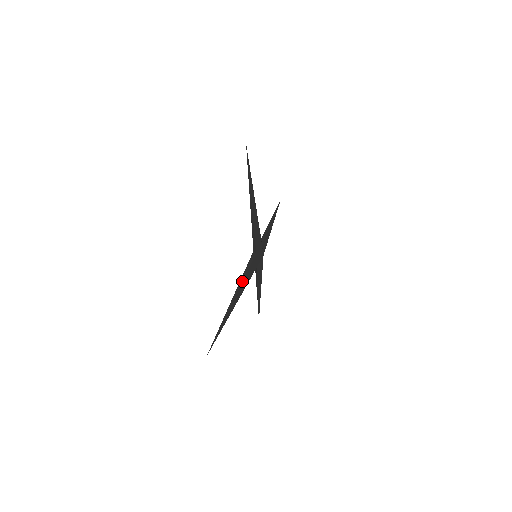
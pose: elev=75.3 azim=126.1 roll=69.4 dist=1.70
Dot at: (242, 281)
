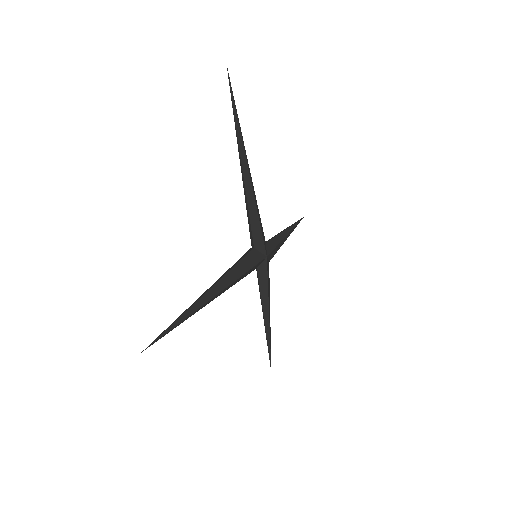
Dot at: (225, 273)
